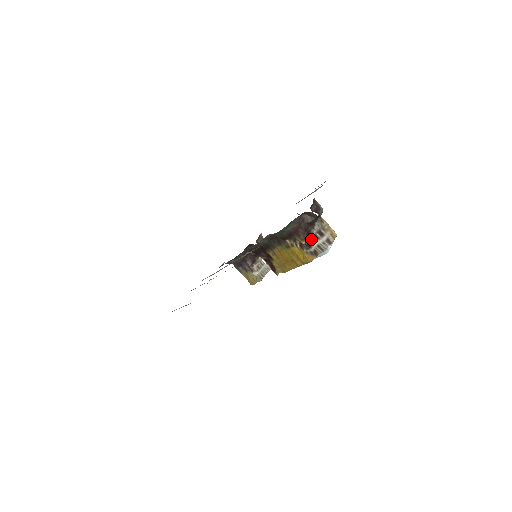
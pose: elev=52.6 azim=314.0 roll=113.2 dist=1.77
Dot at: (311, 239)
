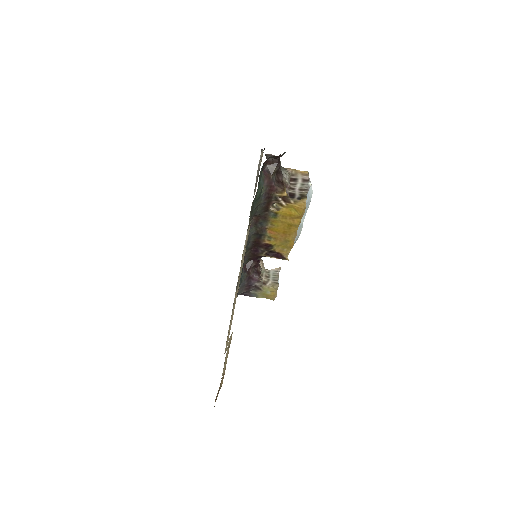
Dot at: (289, 189)
